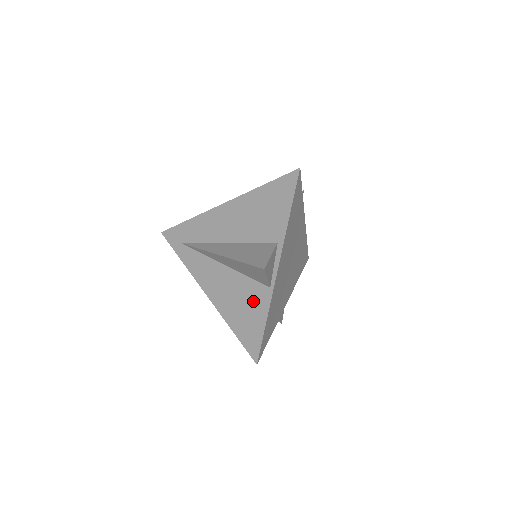
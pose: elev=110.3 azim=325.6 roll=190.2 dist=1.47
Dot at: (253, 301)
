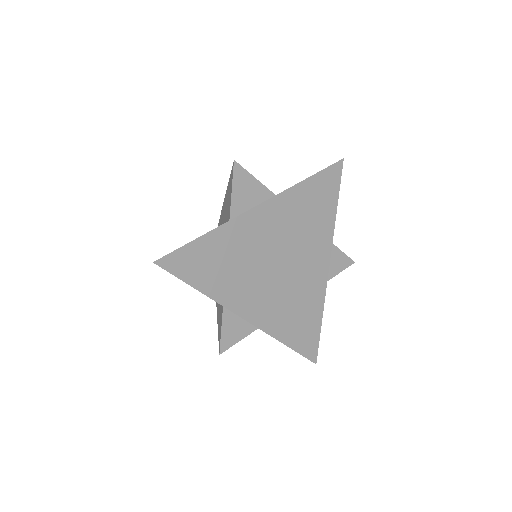
Dot at: occluded
